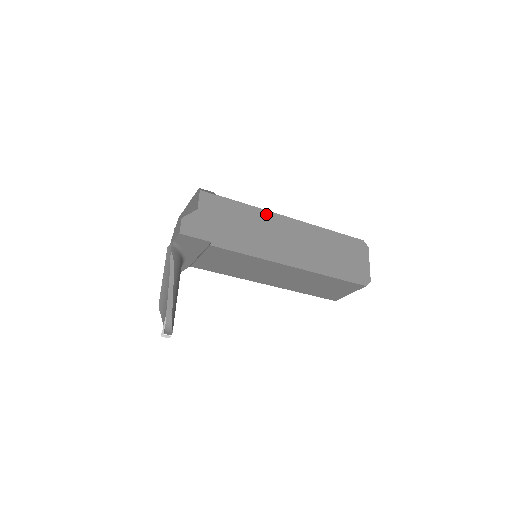
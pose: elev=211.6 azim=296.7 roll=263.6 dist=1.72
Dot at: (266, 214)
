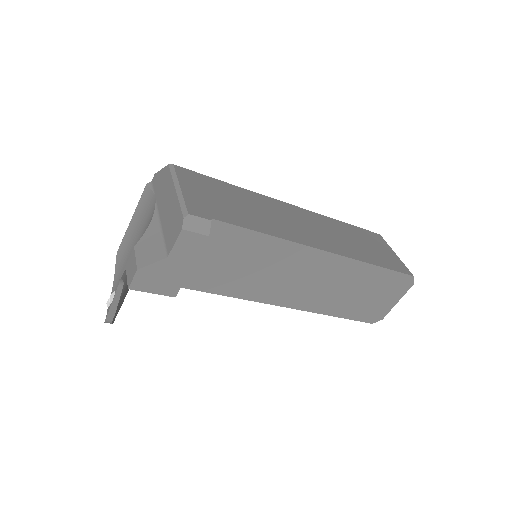
Dot at: (285, 246)
